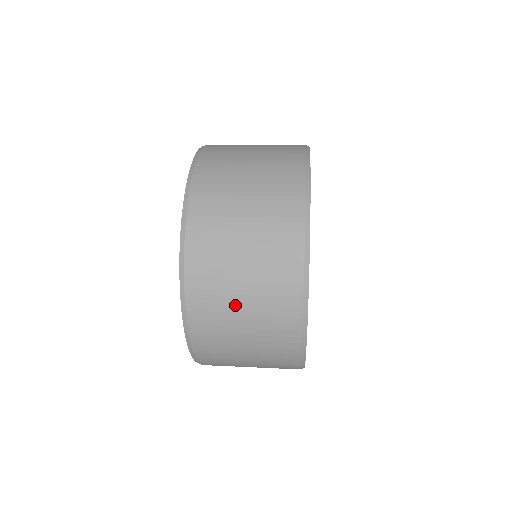
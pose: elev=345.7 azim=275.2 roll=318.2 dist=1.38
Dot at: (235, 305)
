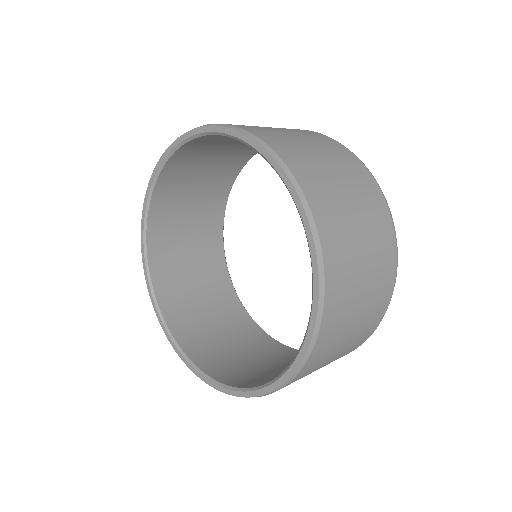
Dot at: (352, 221)
